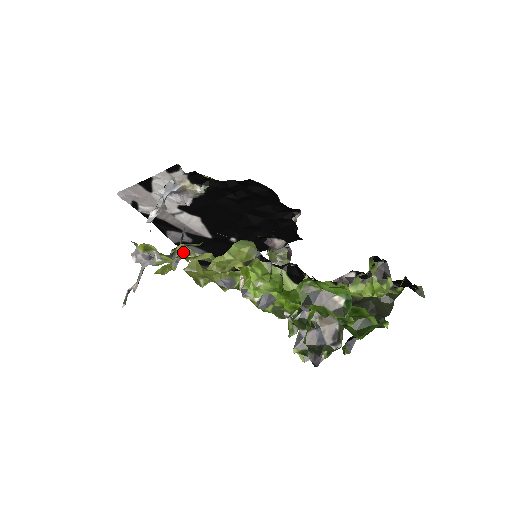
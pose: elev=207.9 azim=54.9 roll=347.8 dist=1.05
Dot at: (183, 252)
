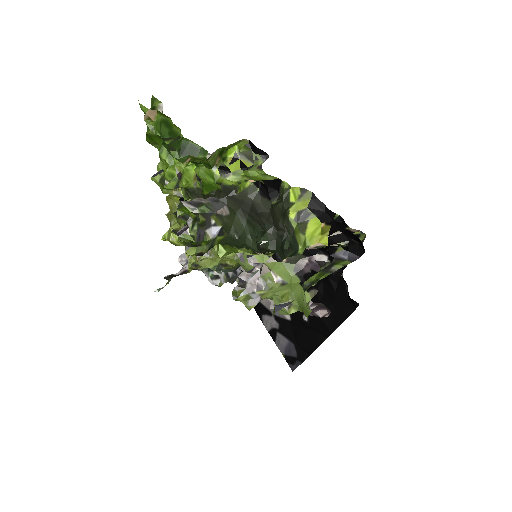
Dot at: (207, 252)
